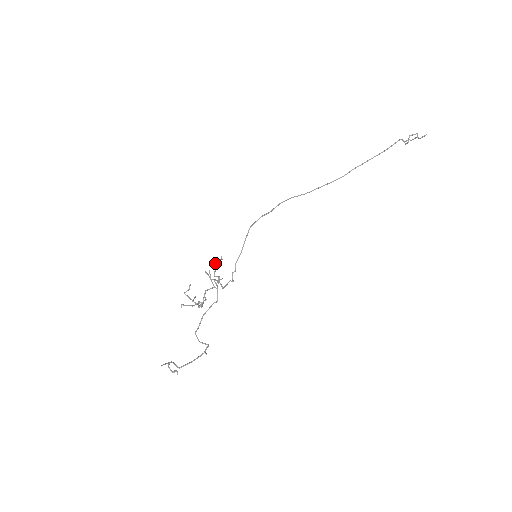
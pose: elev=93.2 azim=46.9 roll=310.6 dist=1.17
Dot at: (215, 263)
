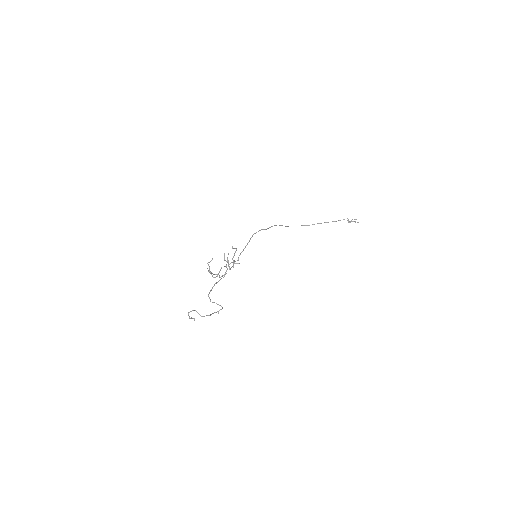
Dot at: (236, 250)
